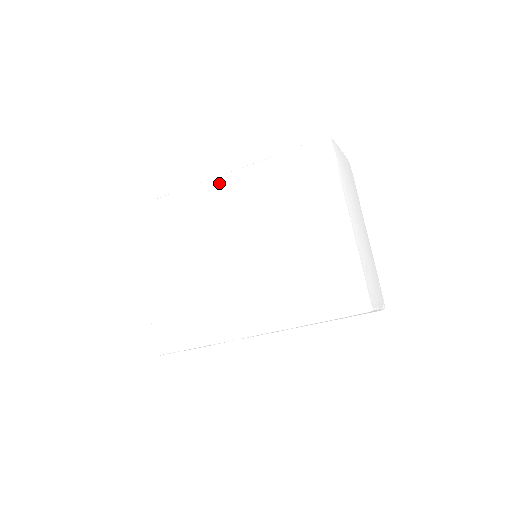
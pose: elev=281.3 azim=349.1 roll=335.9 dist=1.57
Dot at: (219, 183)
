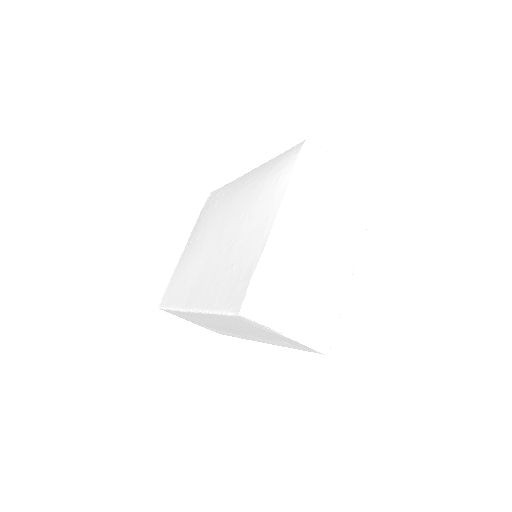
Dot at: (243, 178)
